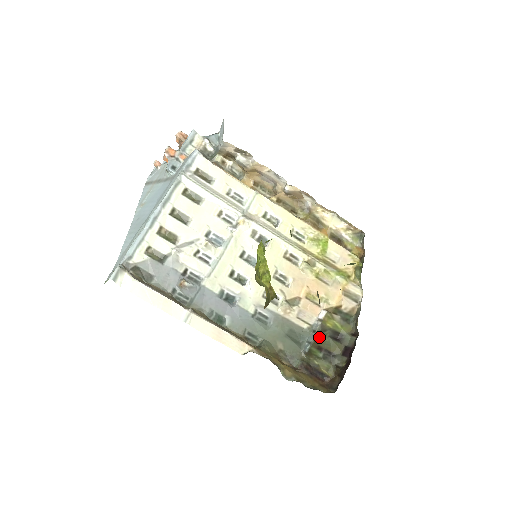
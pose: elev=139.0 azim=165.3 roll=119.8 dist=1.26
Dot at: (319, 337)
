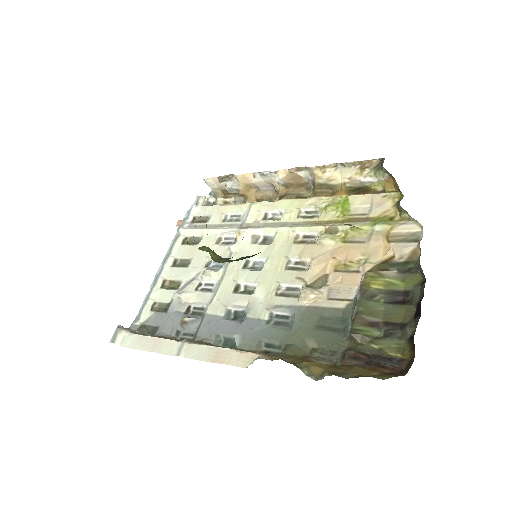
Dot at: (364, 308)
